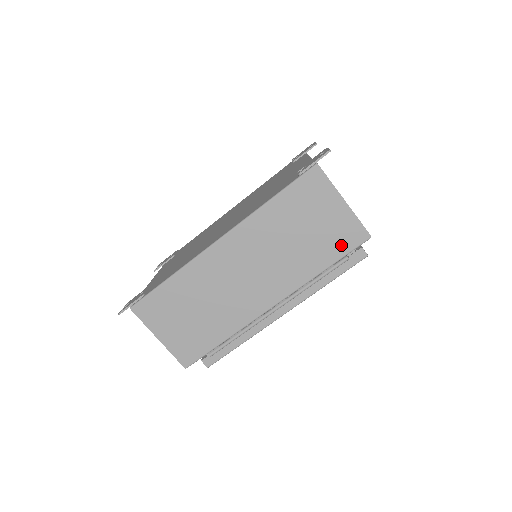
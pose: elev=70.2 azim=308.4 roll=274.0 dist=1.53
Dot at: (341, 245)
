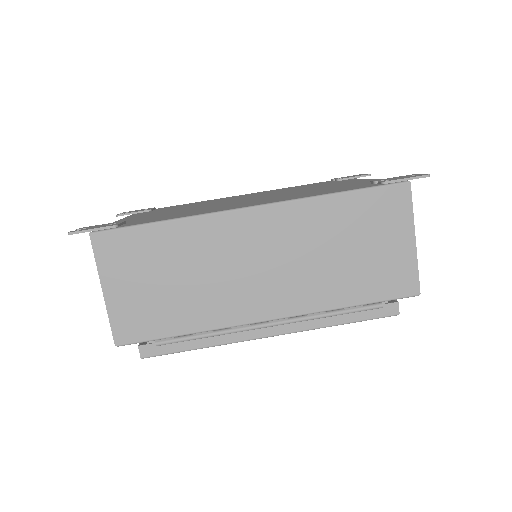
Dot at: (385, 287)
